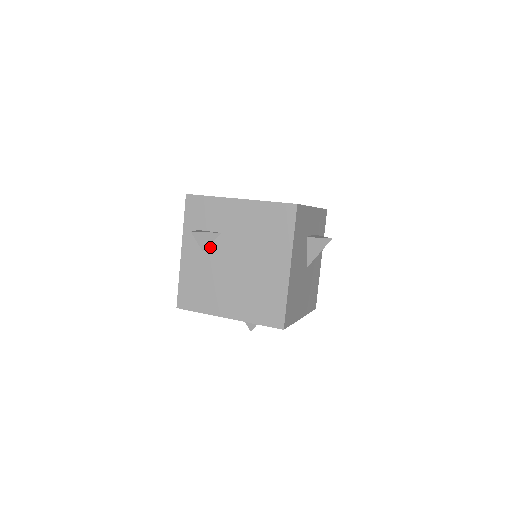
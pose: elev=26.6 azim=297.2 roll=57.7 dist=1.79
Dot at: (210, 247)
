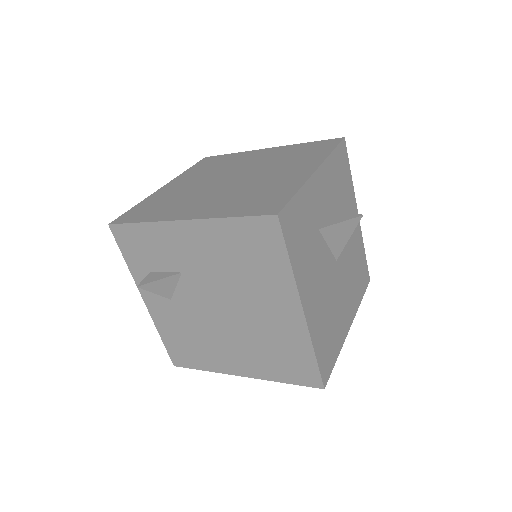
Dot at: (177, 293)
